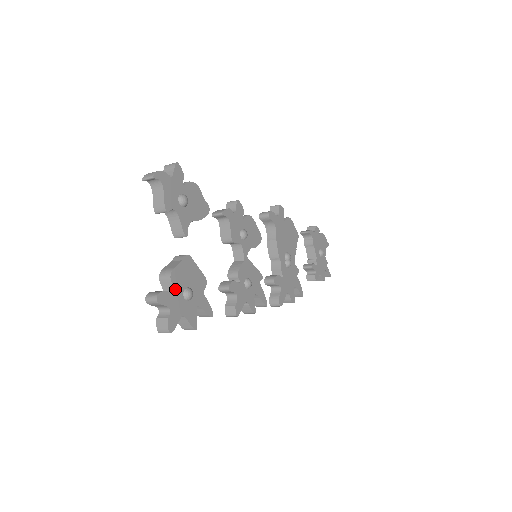
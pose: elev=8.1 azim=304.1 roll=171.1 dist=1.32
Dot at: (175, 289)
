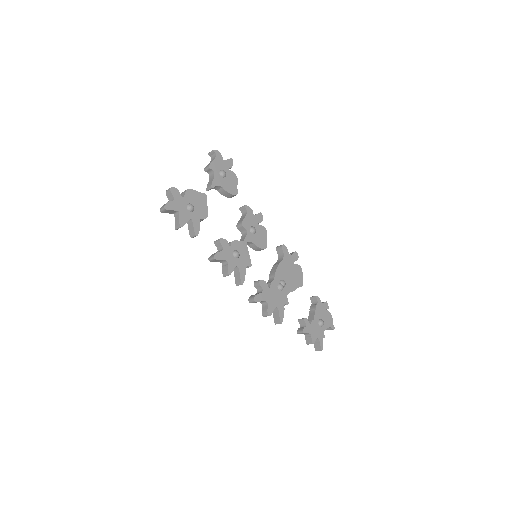
Dot at: (185, 197)
